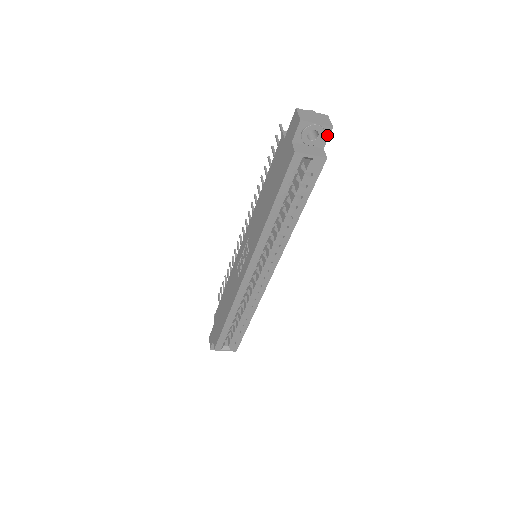
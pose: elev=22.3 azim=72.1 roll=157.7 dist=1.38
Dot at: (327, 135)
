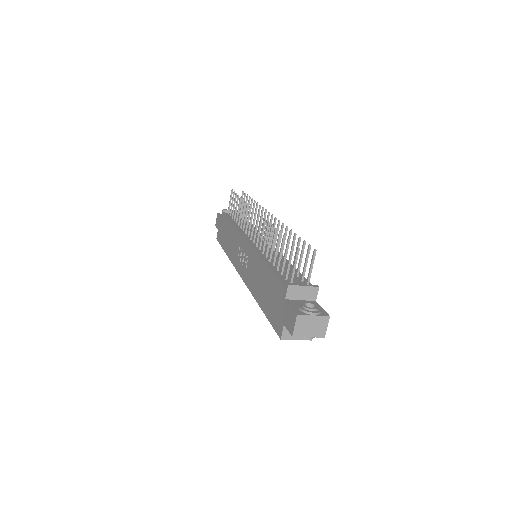
Dot at: occluded
